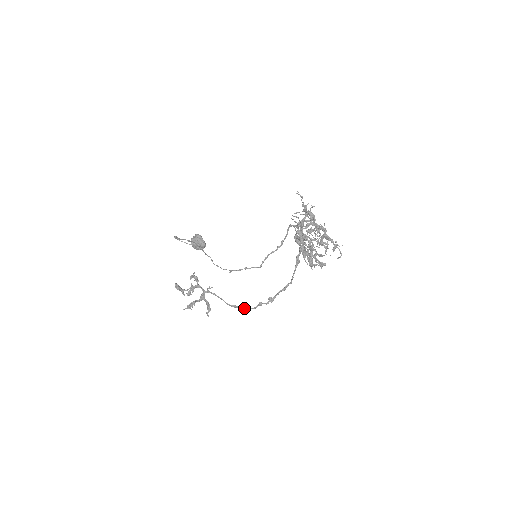
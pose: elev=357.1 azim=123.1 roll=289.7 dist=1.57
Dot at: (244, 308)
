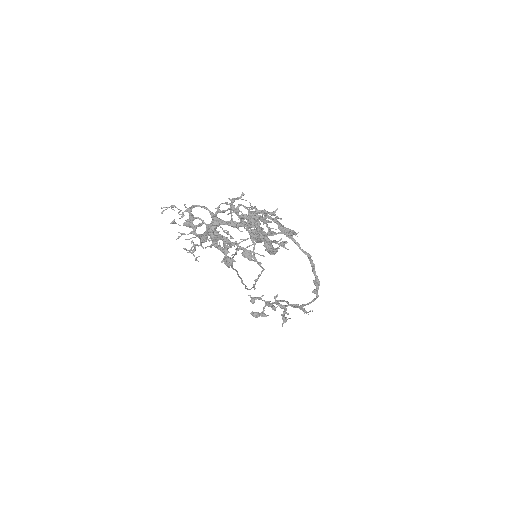
Dot at: (310, 303)
